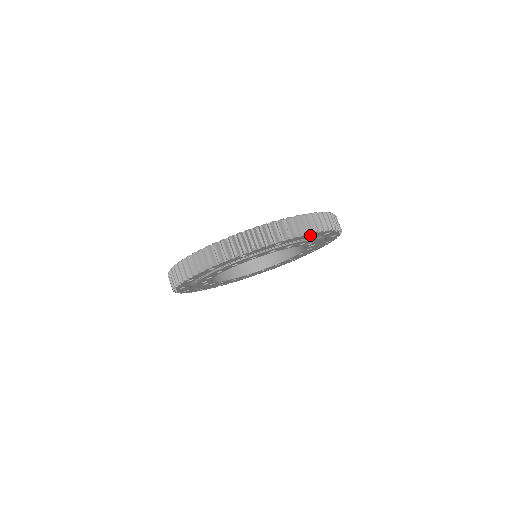
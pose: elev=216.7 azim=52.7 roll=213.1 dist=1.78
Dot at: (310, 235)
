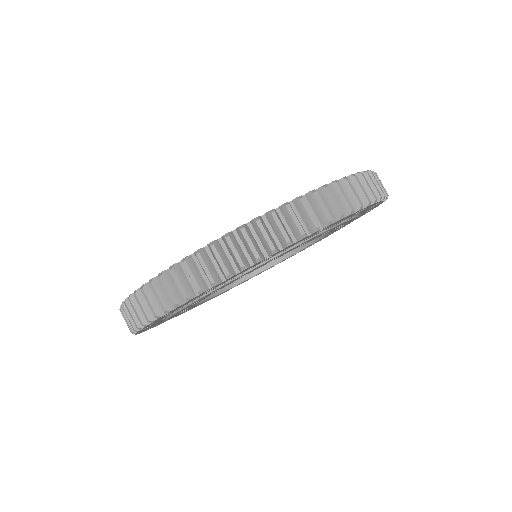
Dot at: occluded
